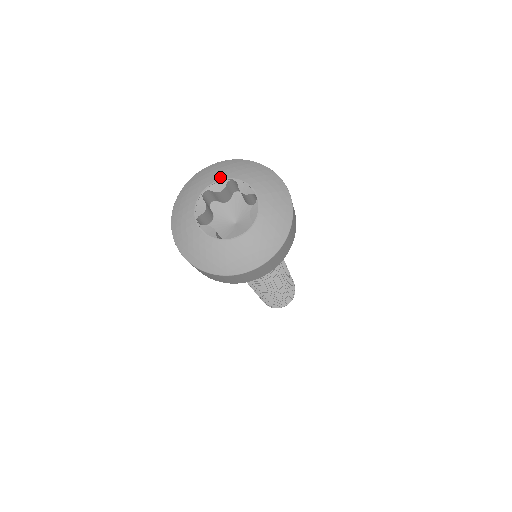
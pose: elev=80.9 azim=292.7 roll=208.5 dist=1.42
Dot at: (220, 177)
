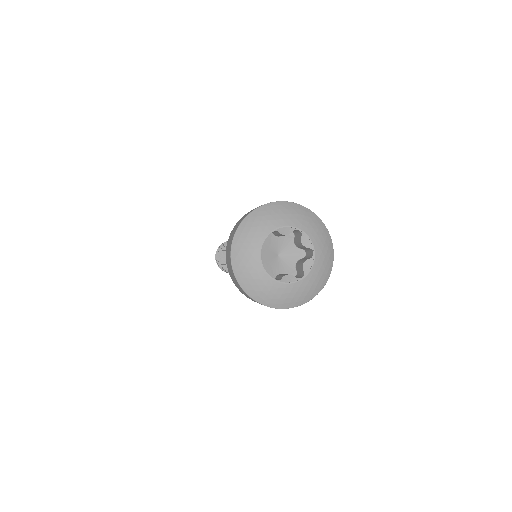
Dot at: (262, 237)
